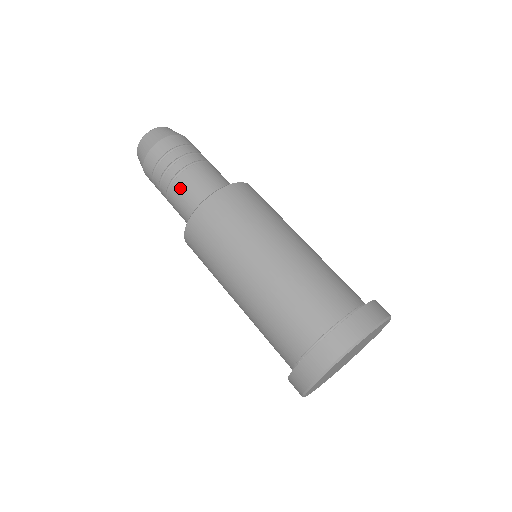
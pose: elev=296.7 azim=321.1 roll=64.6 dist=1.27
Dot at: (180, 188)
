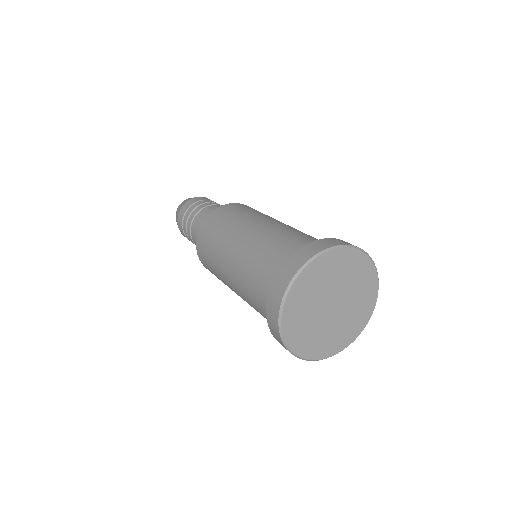
Dot at: (210, 209)
